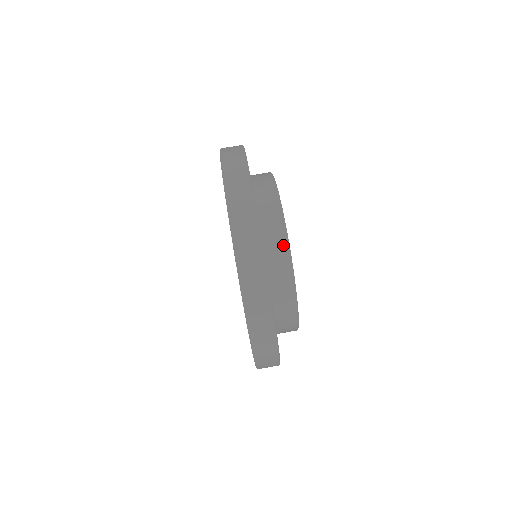
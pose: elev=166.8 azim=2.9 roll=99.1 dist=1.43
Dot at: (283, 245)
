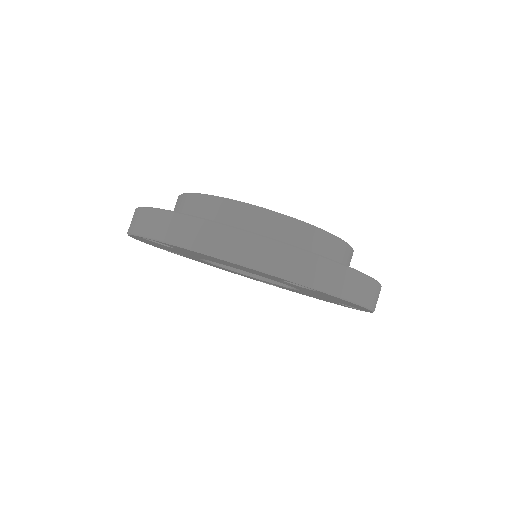
Dot at: (179, 200)
